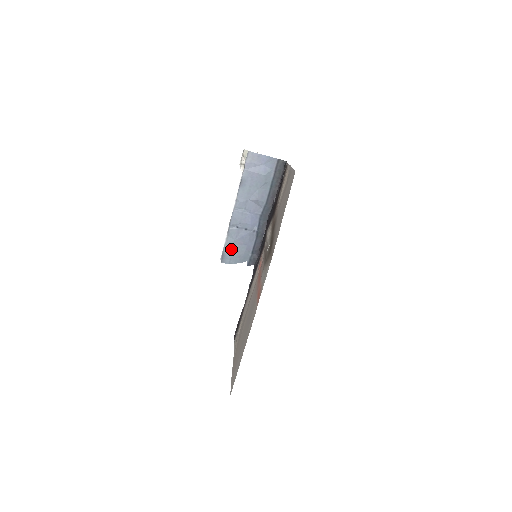
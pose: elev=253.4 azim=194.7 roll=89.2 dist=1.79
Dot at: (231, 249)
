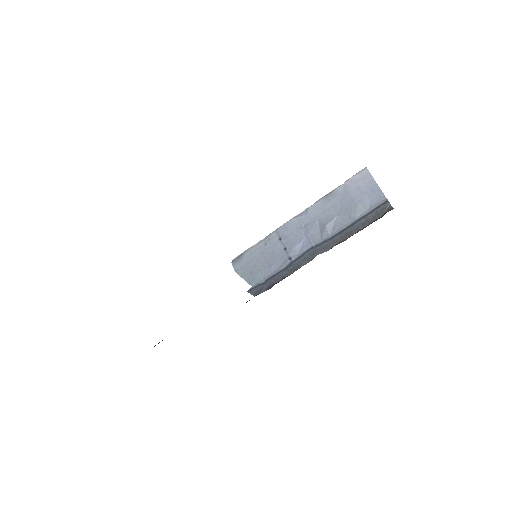
Dot at: (253, 257)
